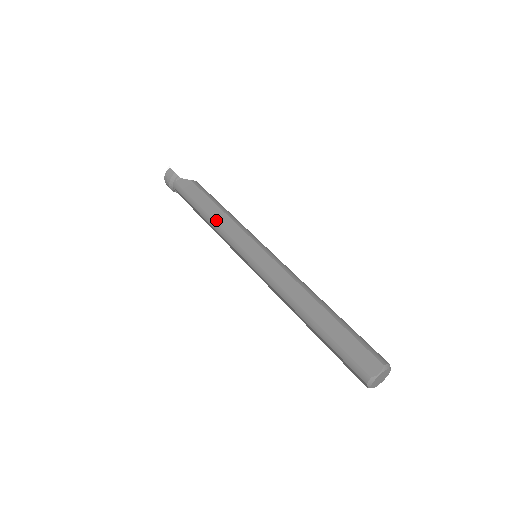
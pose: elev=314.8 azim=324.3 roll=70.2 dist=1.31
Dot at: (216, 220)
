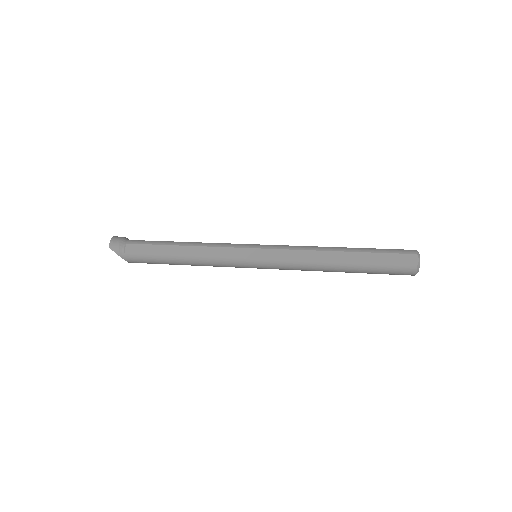
Dot at: (202, 243)
